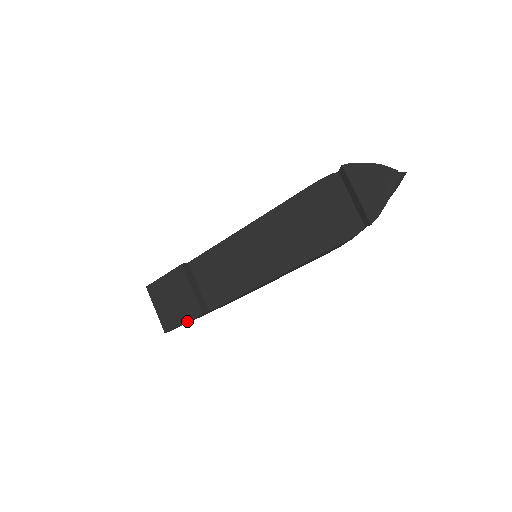
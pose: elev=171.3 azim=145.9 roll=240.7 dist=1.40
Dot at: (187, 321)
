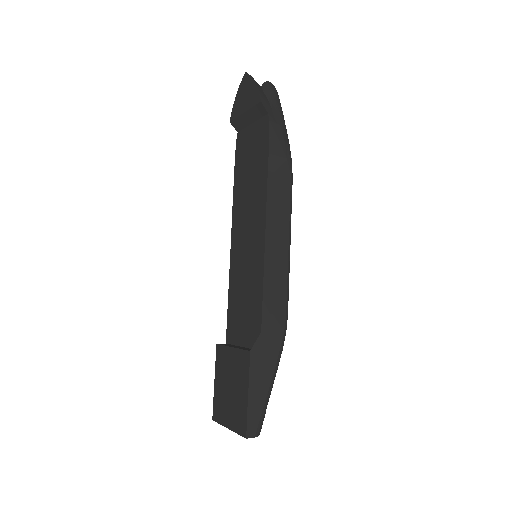
Dot at: (248, 384)
